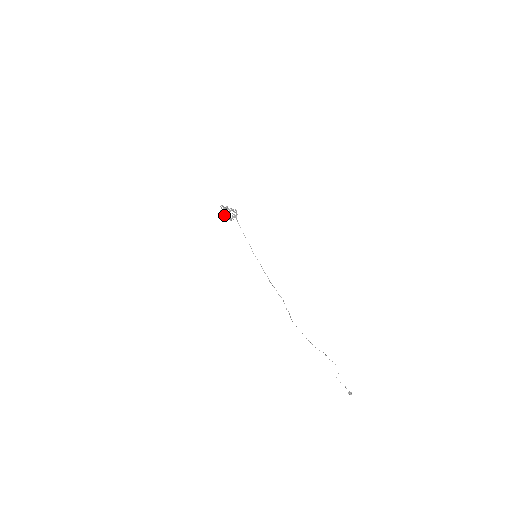
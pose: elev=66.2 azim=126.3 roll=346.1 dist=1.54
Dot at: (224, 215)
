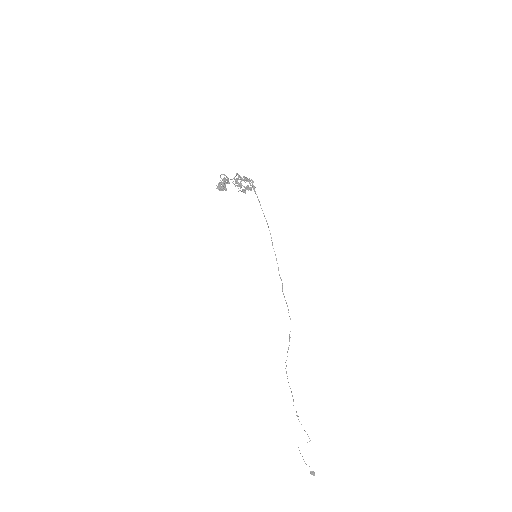
Dot at: (236, 183)
